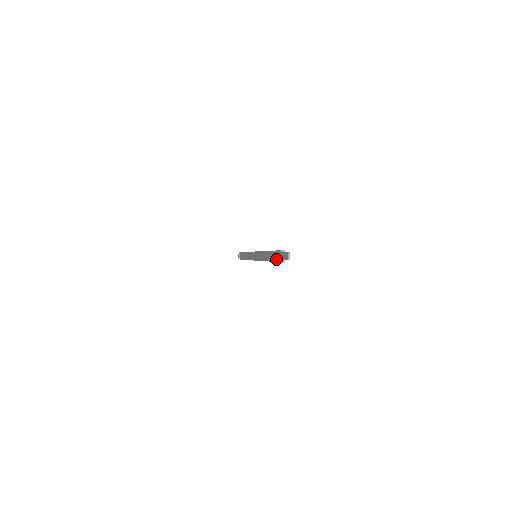
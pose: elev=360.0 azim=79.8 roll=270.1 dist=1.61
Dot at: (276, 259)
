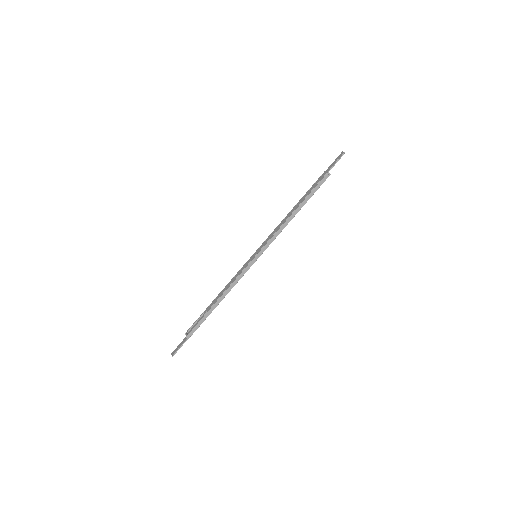
Dot at: (320, 180)
